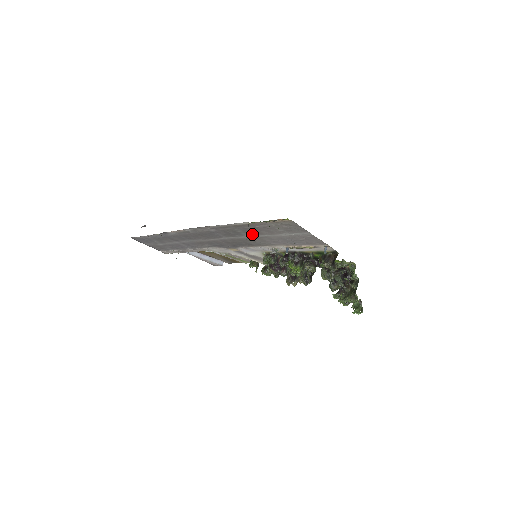
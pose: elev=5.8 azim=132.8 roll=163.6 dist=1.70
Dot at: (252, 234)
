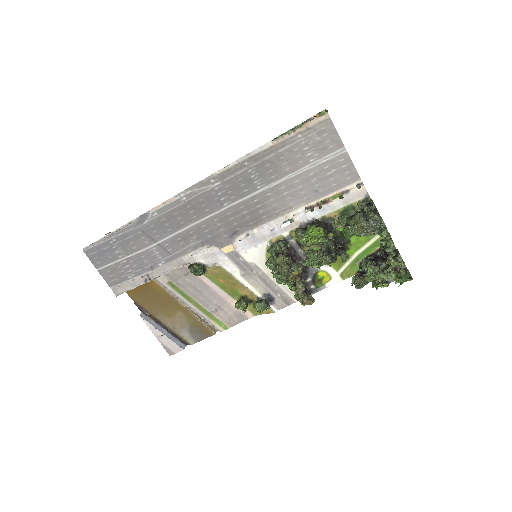
Dot at: (268, 180)
